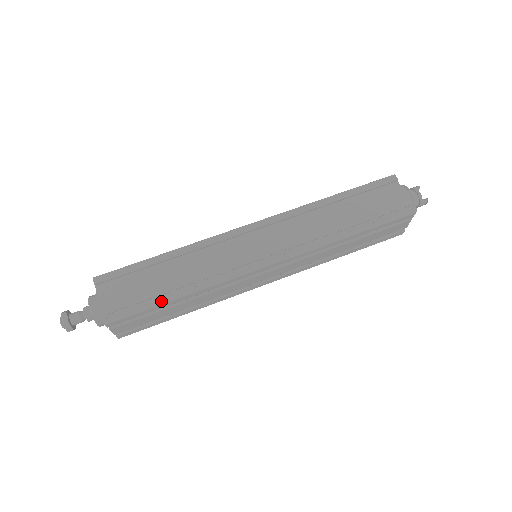
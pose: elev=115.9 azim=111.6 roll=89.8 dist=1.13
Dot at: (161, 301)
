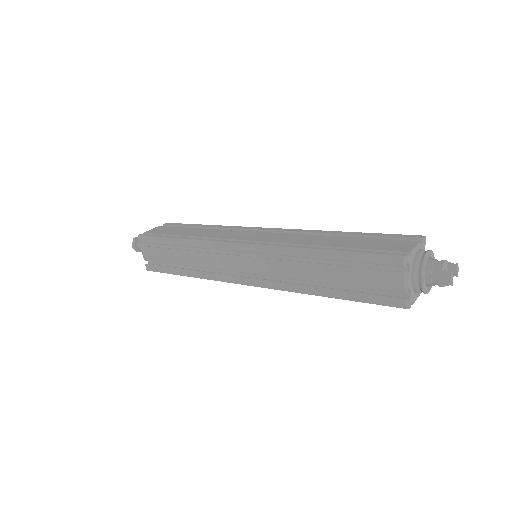
Dot at: (170, 237)
